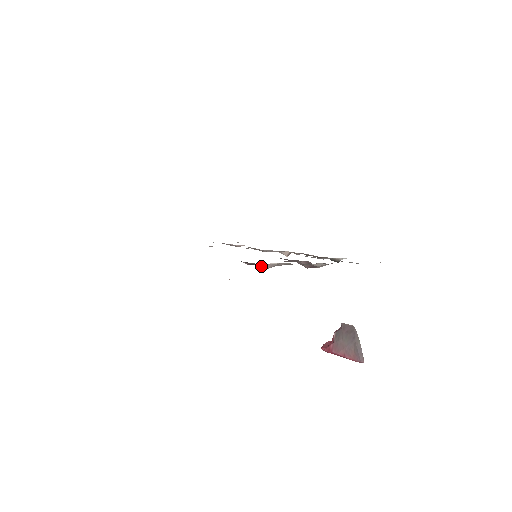
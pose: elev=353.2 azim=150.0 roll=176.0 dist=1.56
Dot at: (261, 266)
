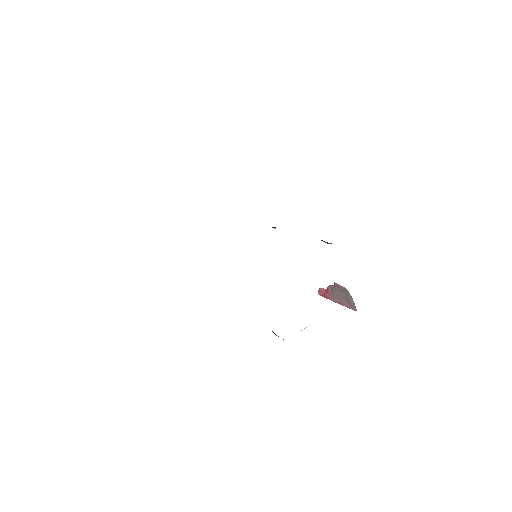
Dot at: occluded
